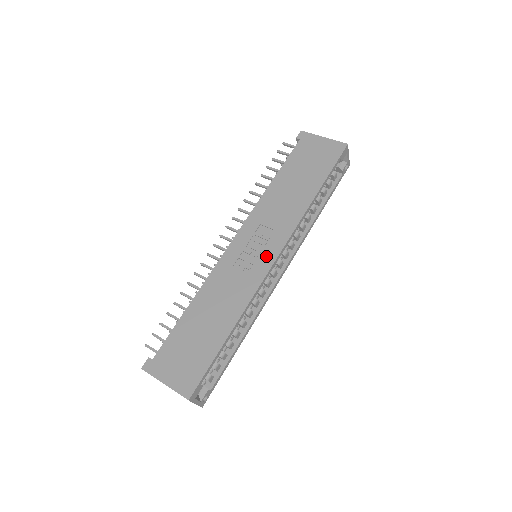
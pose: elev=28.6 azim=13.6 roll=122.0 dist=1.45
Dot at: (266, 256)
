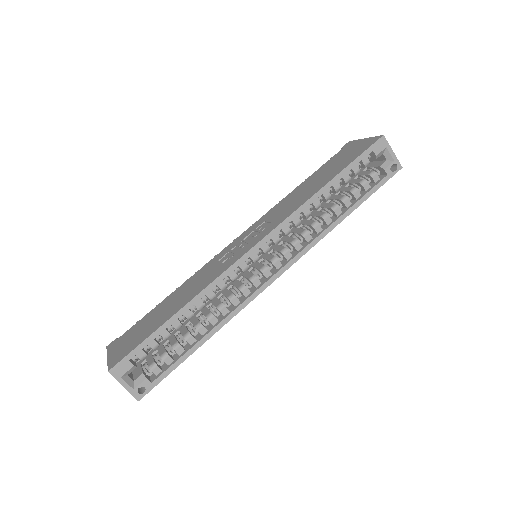
Dot at: (249, 245)
